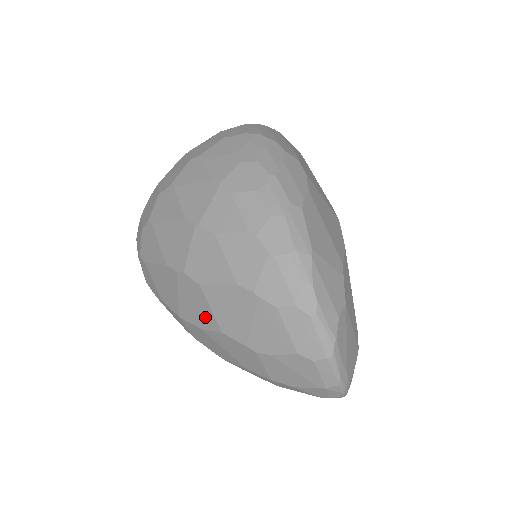
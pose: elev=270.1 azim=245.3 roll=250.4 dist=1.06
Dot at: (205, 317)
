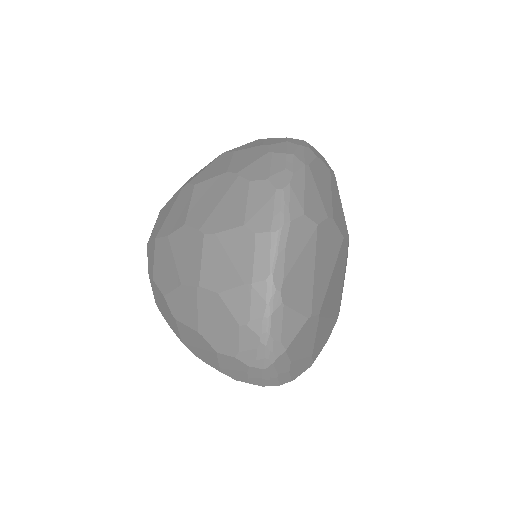
Dot at: (179, 218)
